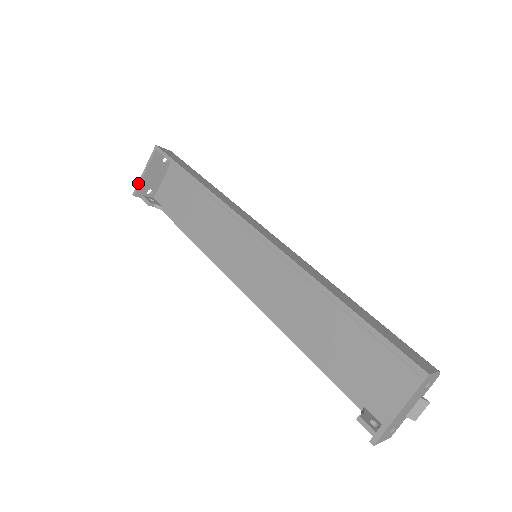
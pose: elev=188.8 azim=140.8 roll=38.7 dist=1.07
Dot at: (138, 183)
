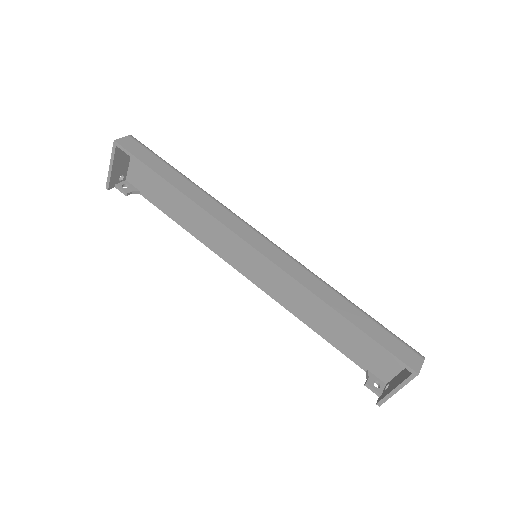
Dot at: (108, 178)
